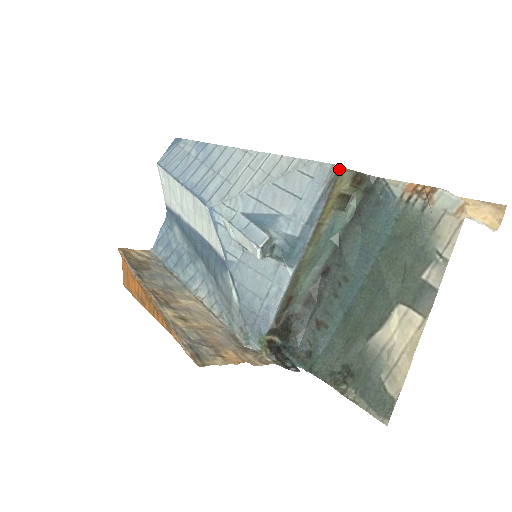
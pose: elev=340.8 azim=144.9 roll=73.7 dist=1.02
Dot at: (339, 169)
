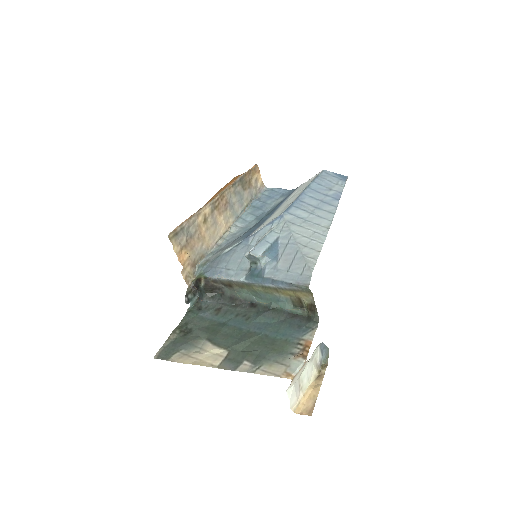
Dot at: (309, 290)
